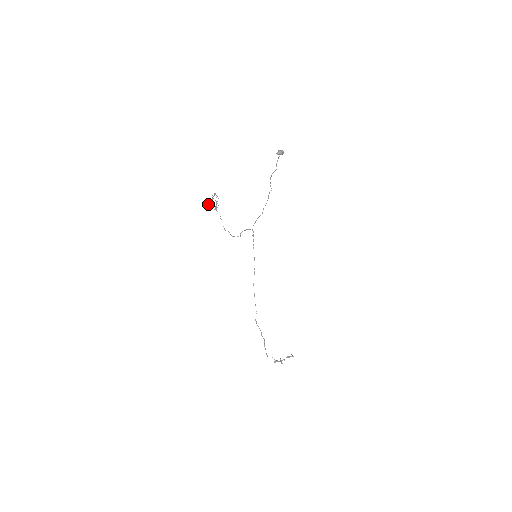
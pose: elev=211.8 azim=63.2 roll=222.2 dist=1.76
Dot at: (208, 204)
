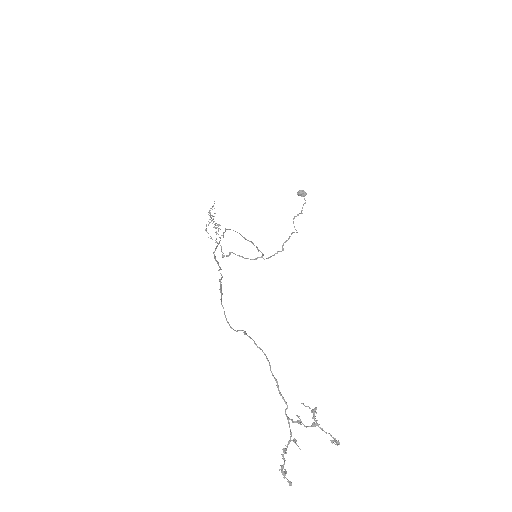
Dot at: (206, 229)
